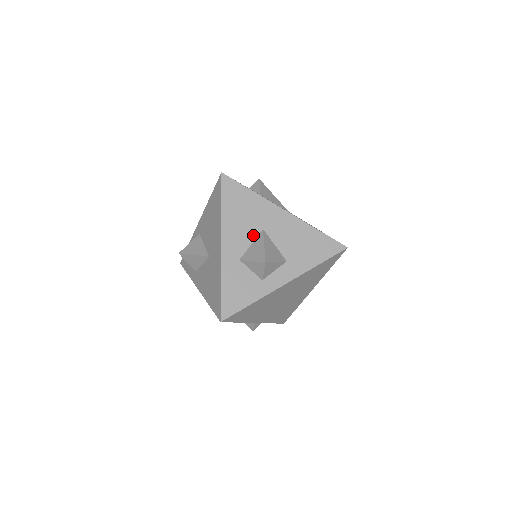
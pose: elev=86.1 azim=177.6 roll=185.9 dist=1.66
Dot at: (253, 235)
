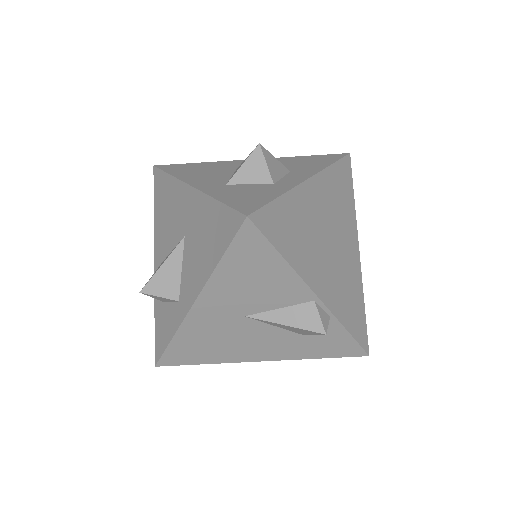
Dot at: (228, 173)
